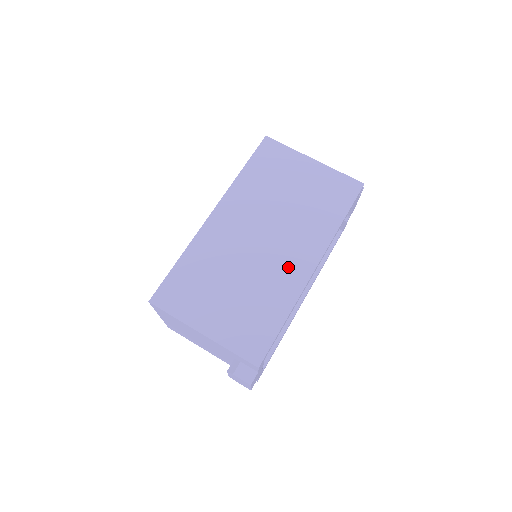
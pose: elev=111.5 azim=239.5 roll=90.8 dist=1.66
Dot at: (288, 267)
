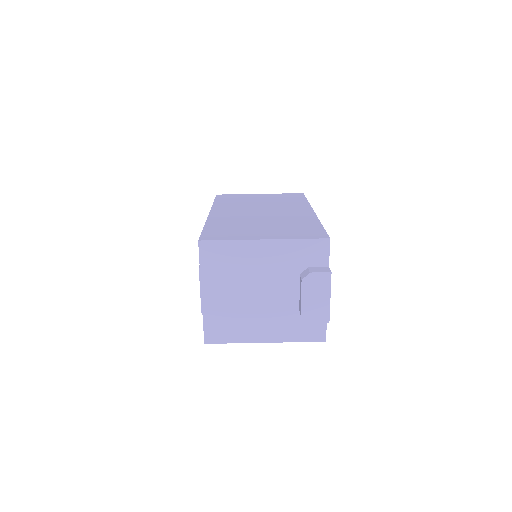
Dot at: (294, 214)
